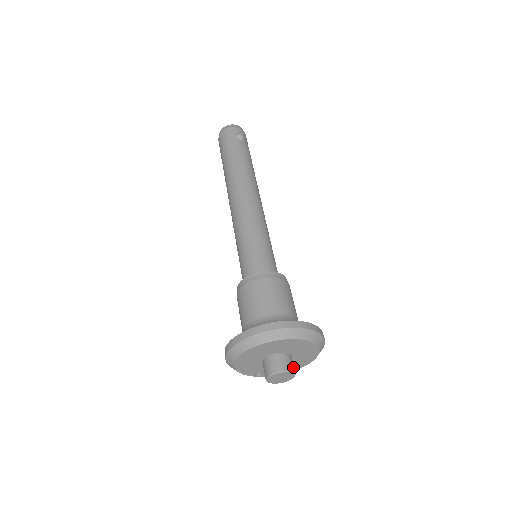
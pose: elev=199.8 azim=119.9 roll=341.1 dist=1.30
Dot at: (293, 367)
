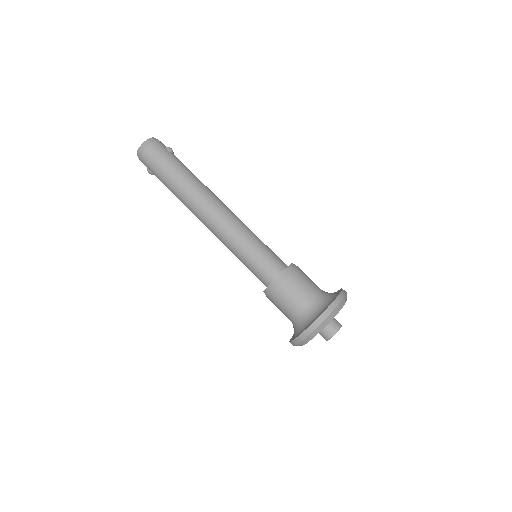
Dot at: occluded
